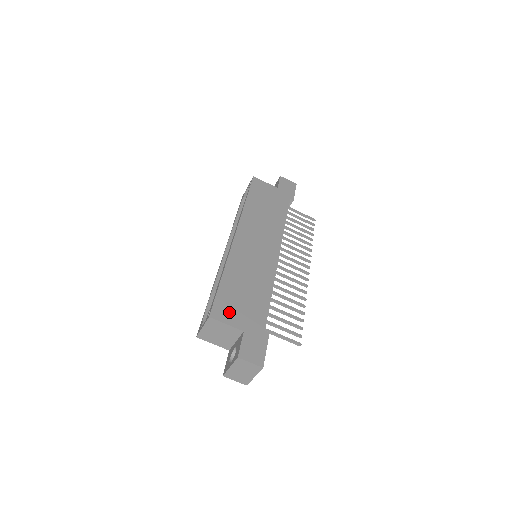
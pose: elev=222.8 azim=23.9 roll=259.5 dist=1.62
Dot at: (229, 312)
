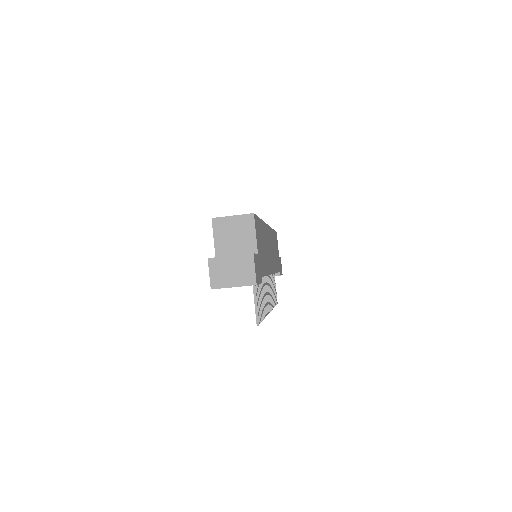
Dot at: (258, 234)
